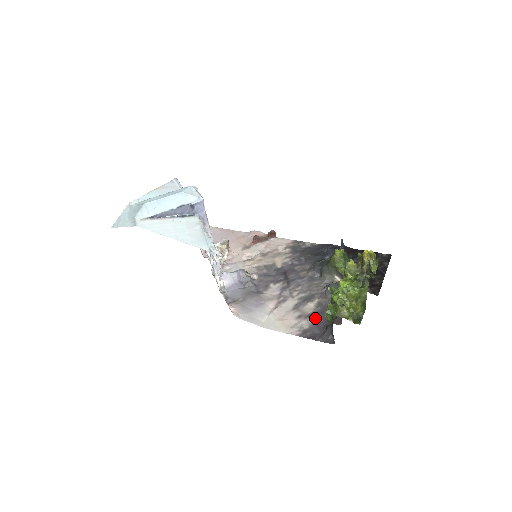
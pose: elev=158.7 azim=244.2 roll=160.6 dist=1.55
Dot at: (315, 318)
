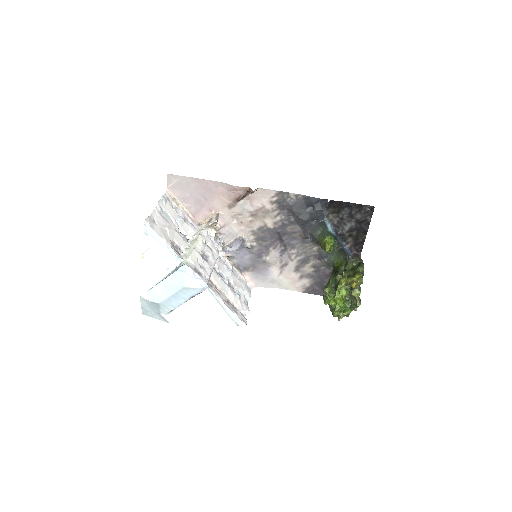
Dot at: (313, 278)
